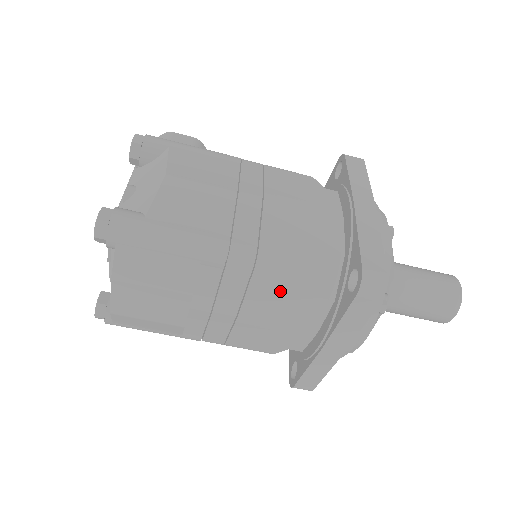
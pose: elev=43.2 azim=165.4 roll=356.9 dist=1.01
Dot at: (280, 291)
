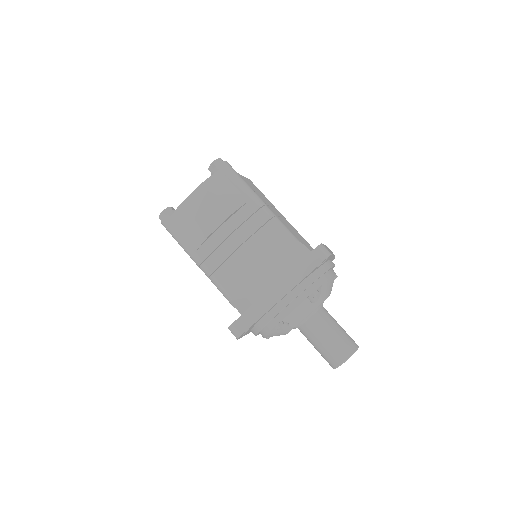
Dot at: (272, 242)
